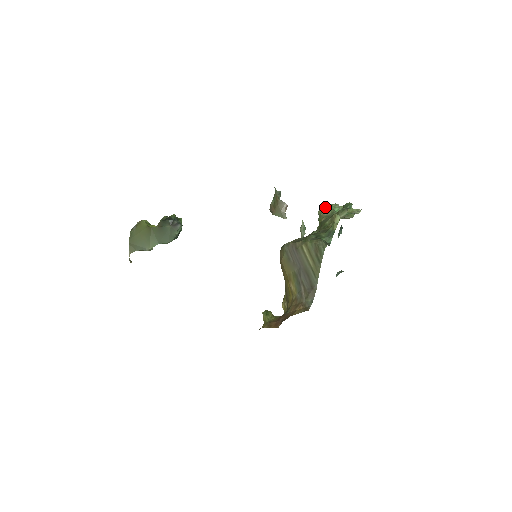
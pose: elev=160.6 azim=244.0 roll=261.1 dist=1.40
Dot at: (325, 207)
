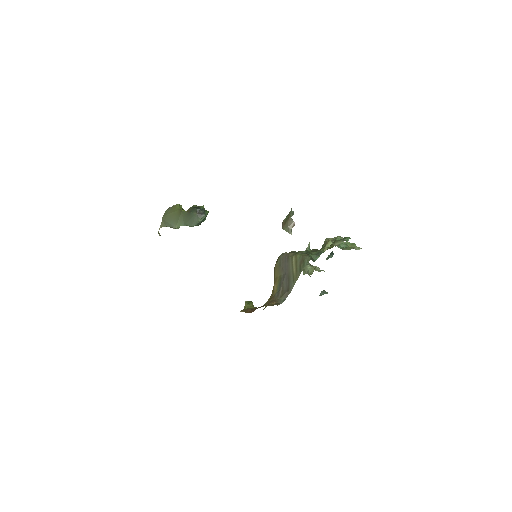
Dot at: occluded
